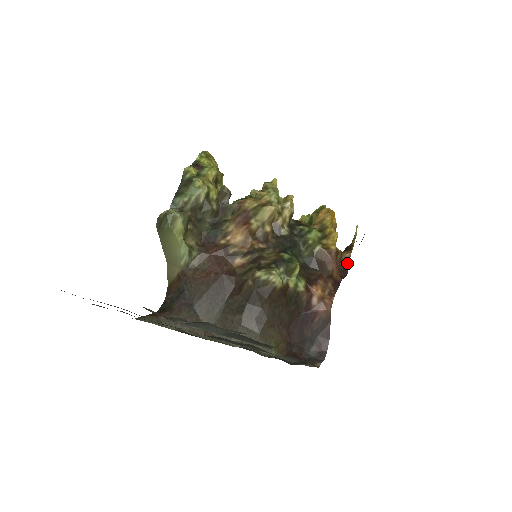
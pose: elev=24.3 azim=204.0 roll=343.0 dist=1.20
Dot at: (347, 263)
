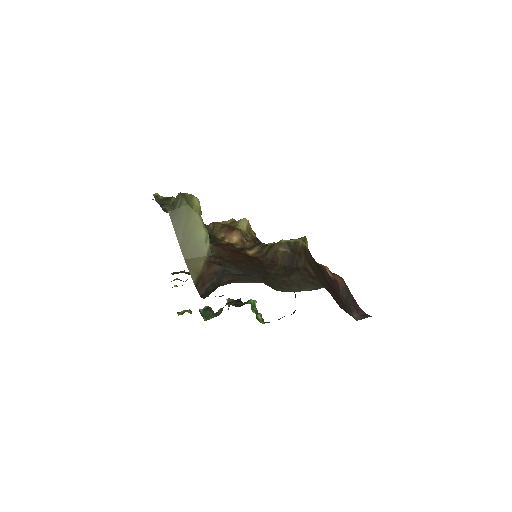
Dot at: occluded
